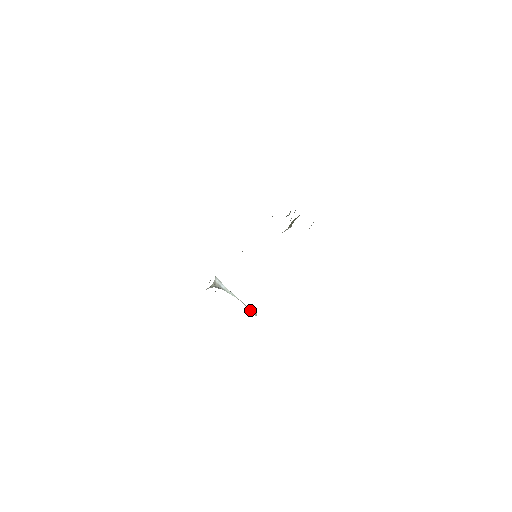
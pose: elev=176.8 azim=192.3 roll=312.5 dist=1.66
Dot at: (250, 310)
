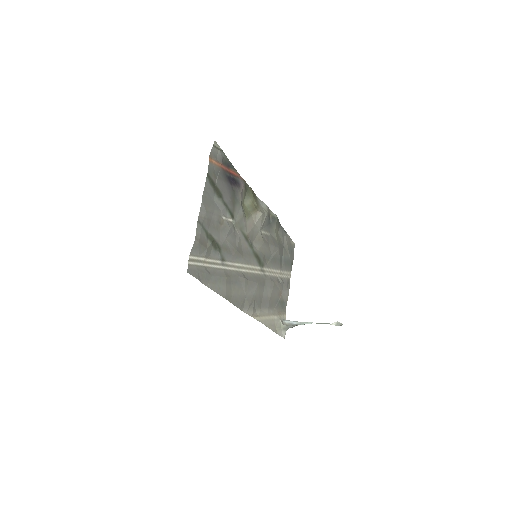
Dot at: (333, 324)
